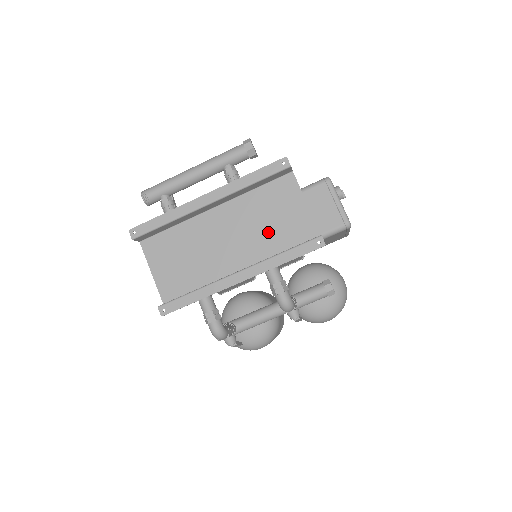
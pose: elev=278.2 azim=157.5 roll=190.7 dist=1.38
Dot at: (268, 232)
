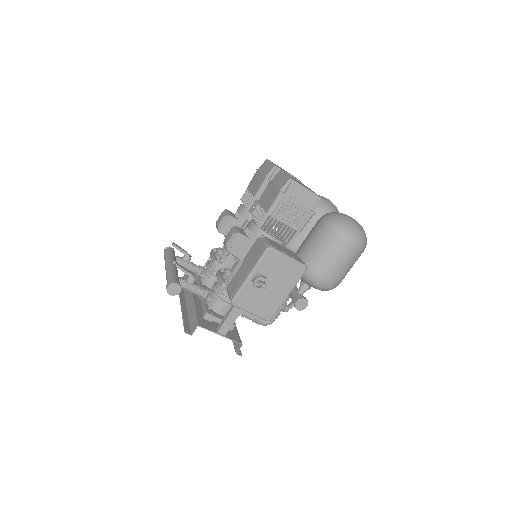
Dot at: occluded
